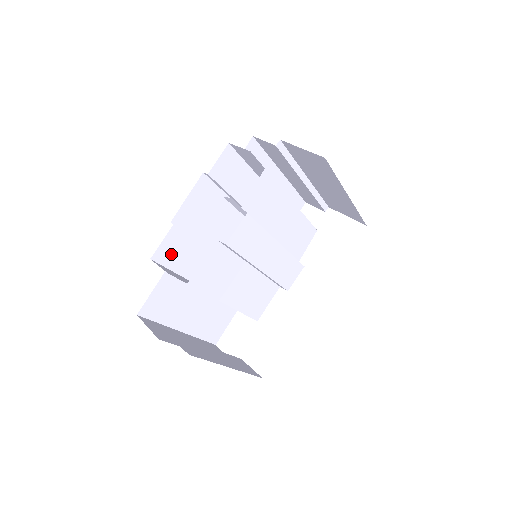
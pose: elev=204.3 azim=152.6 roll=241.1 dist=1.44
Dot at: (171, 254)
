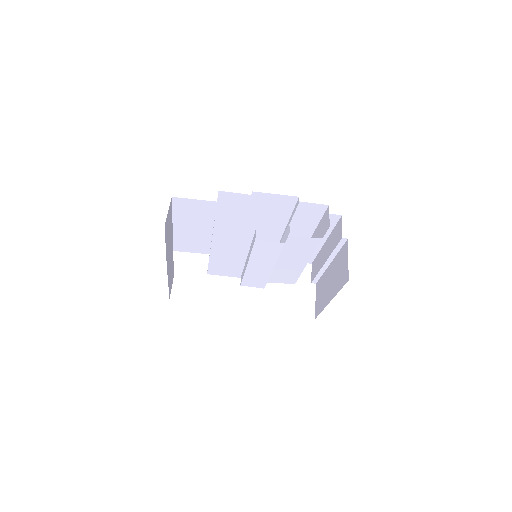
Dot at: (229, 201)
